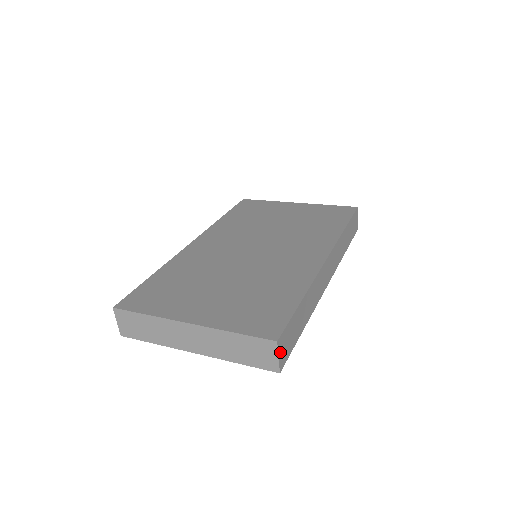
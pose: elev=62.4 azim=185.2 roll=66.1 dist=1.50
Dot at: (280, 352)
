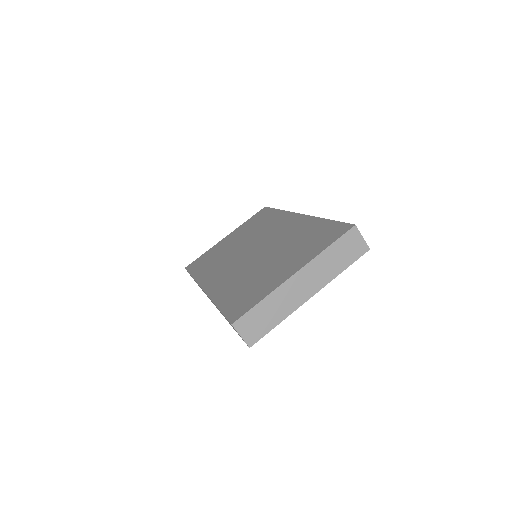
Dot at: (359, 235)
